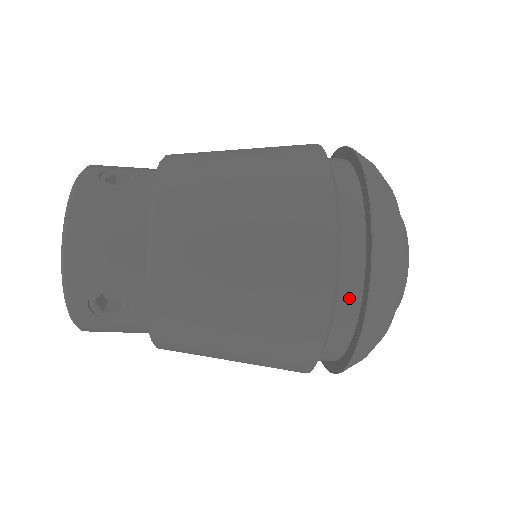
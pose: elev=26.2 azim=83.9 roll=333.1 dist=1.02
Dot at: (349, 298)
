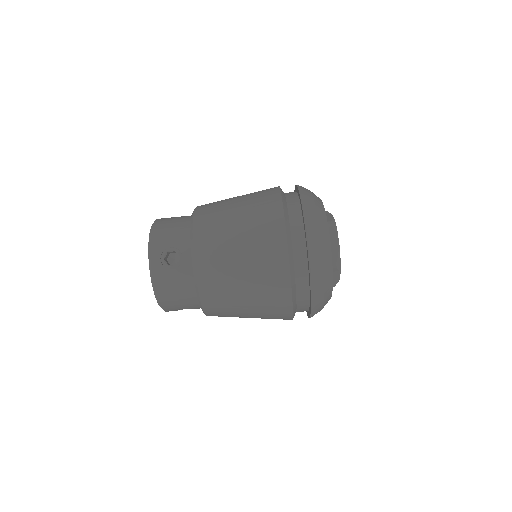
Dot at: (296, 222)
